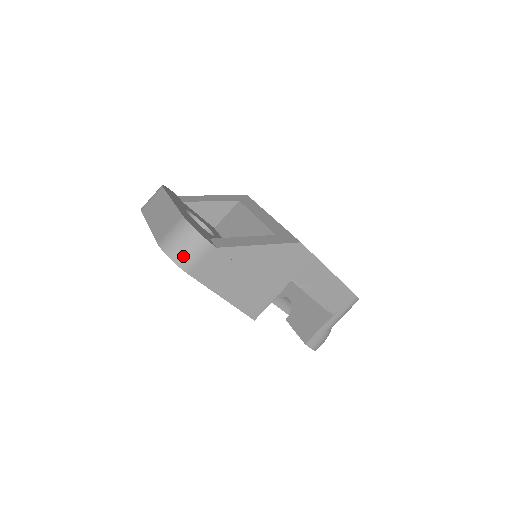
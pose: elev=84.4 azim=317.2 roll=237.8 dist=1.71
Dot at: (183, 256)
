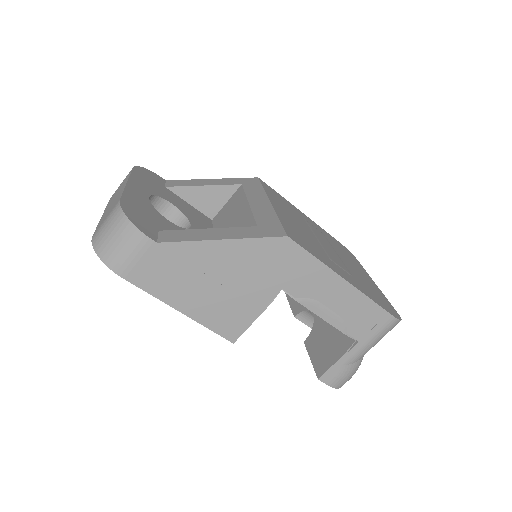
Dot at: (113, 253)
